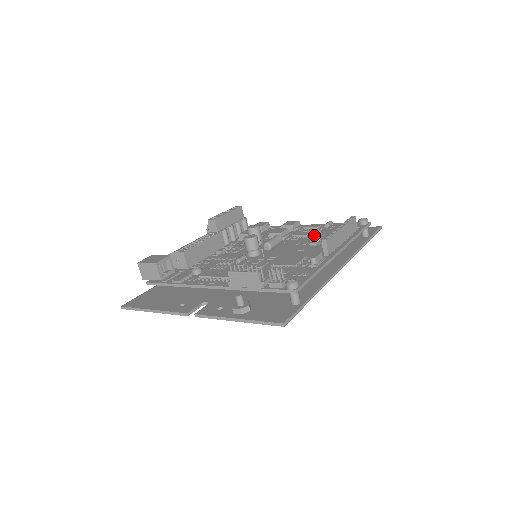
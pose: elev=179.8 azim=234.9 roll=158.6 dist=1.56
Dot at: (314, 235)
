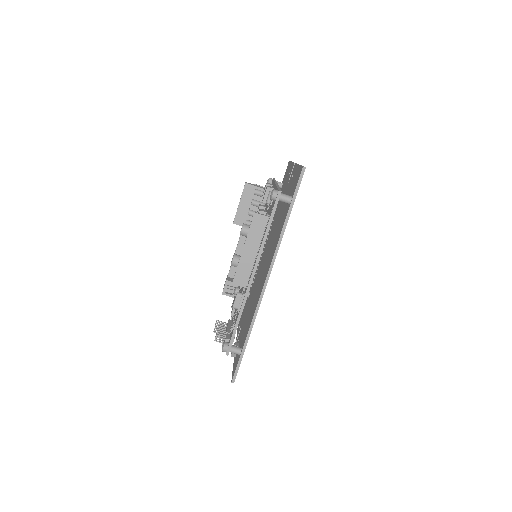
Dot at: occluded
